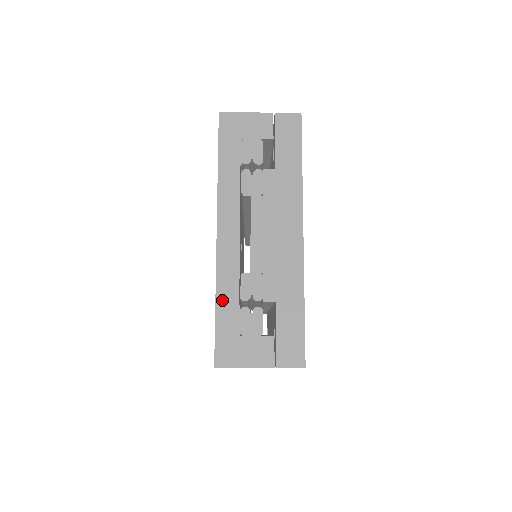
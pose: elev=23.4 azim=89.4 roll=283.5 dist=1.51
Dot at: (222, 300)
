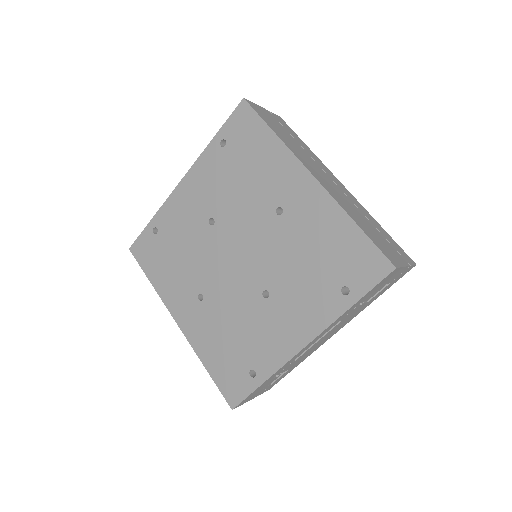
Dot at: occluded
